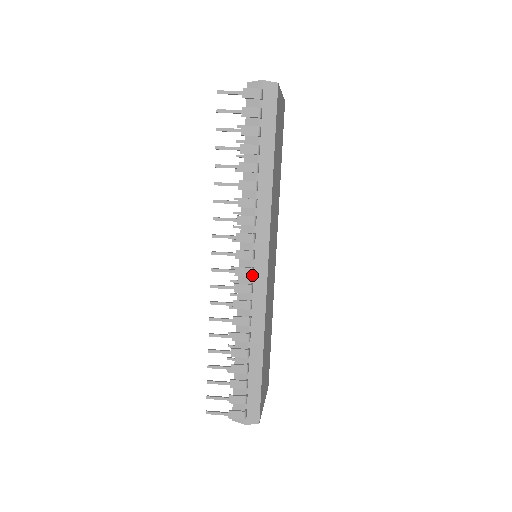
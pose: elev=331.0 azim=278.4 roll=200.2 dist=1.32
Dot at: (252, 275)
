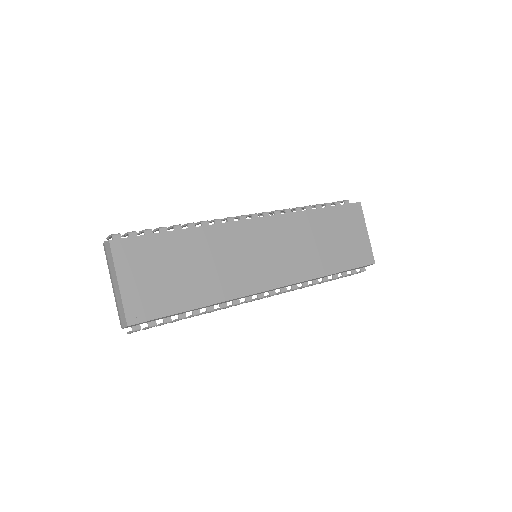
Dot at: (240, 216)
